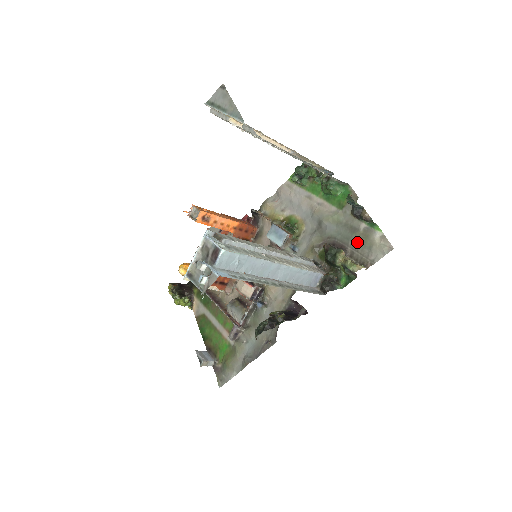
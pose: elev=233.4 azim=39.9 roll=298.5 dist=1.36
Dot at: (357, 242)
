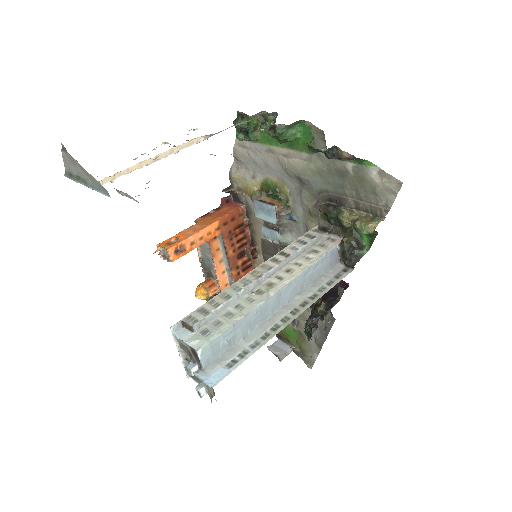
Dot at: (354, 189)
